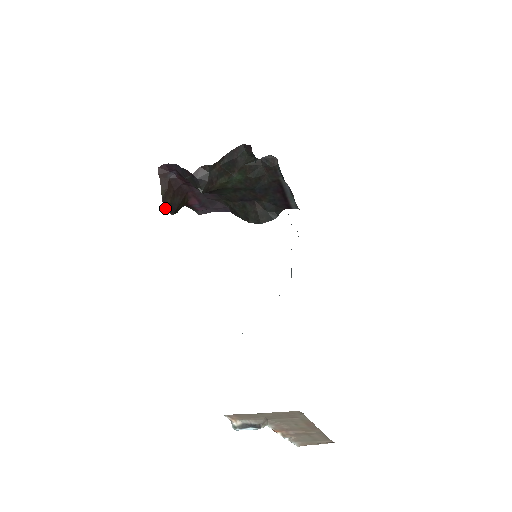
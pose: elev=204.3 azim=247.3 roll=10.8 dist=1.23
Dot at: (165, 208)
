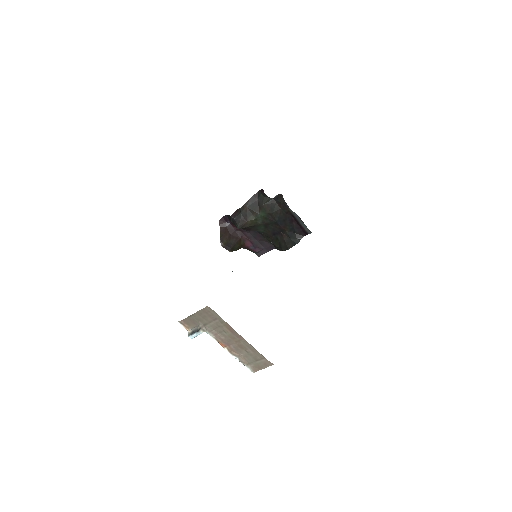
Dot at: (222, 246)
